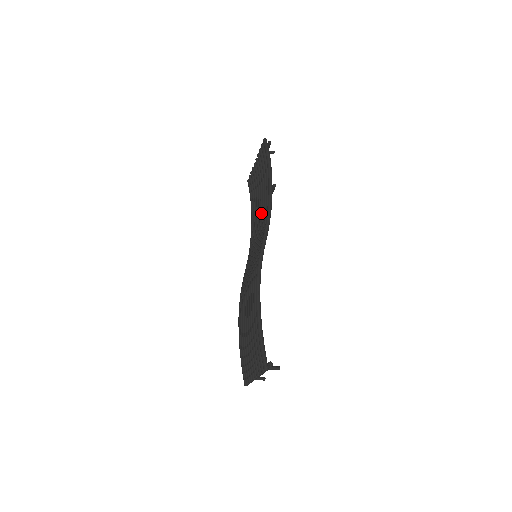
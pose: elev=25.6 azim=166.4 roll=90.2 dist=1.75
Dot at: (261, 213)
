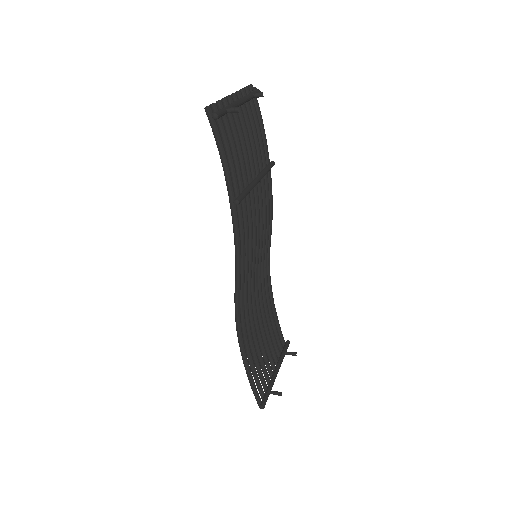
Dot at: occluded
